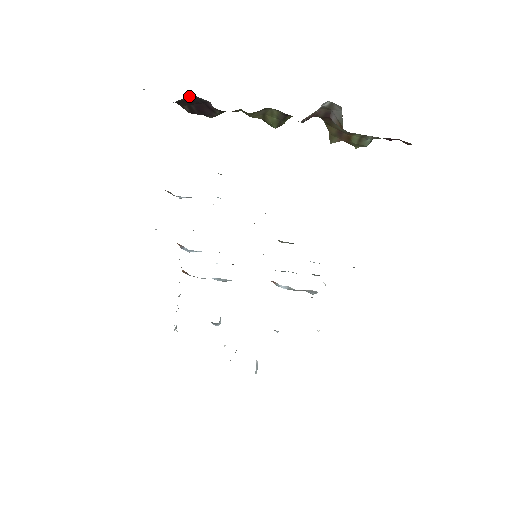
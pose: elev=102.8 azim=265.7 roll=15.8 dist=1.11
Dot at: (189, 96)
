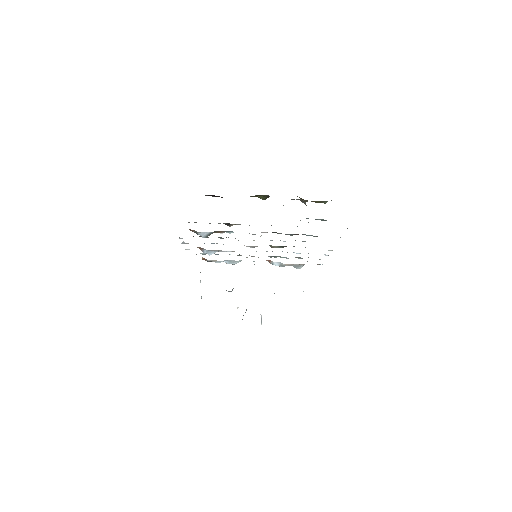
Dot at: occluded
